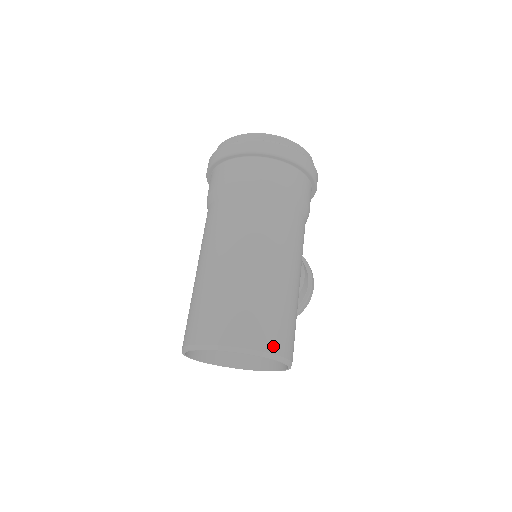
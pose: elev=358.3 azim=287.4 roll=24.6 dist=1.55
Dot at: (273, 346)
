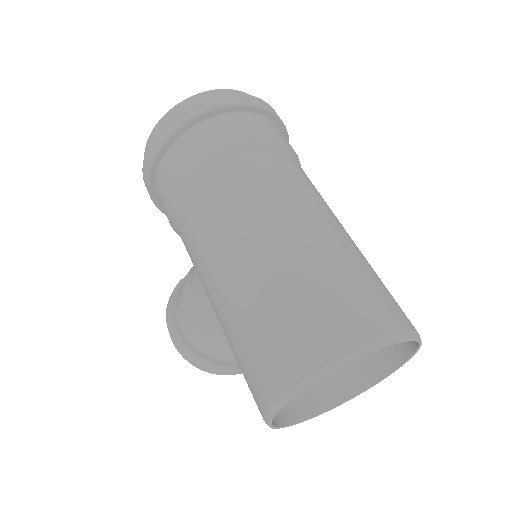
Dot at: occluded
